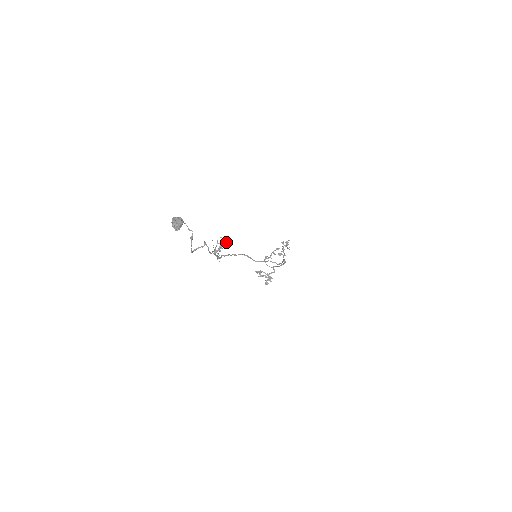
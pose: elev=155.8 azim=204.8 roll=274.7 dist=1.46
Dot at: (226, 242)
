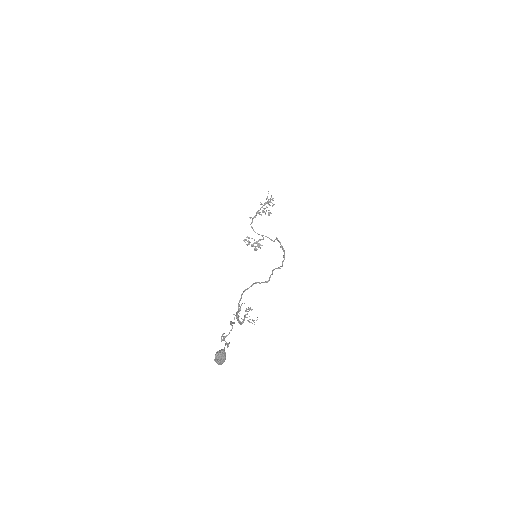
Dot at: (249, 308)
